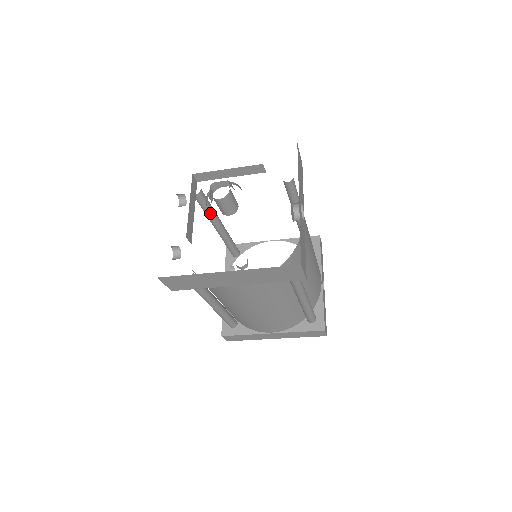
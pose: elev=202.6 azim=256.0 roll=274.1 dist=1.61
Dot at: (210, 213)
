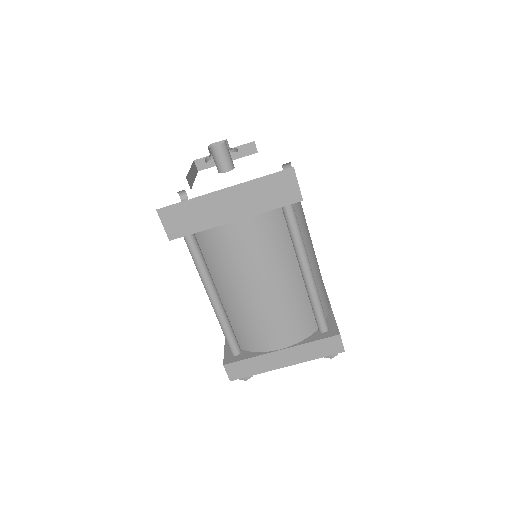
Dot at: occluded
